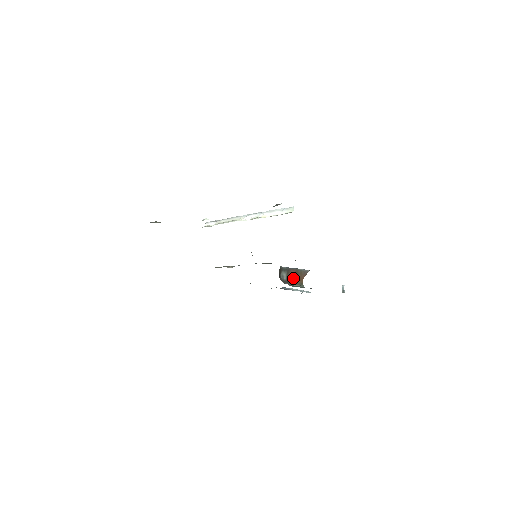
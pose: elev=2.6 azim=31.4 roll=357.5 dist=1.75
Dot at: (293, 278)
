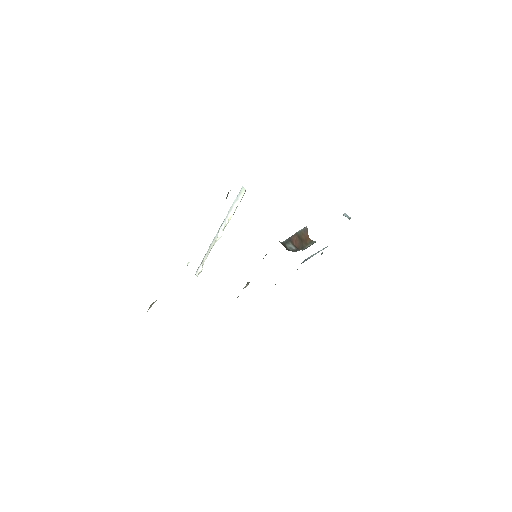
Dot at: (300, 243)
